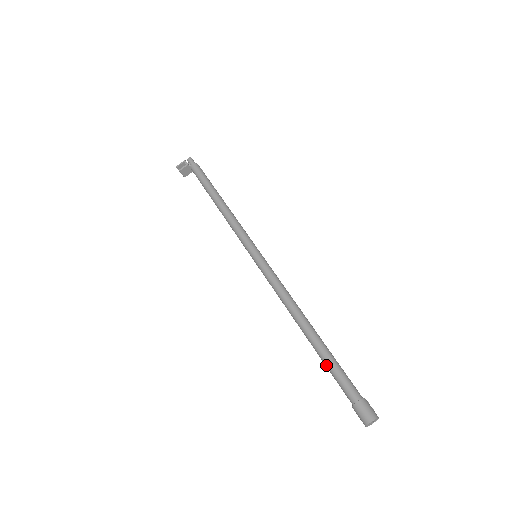
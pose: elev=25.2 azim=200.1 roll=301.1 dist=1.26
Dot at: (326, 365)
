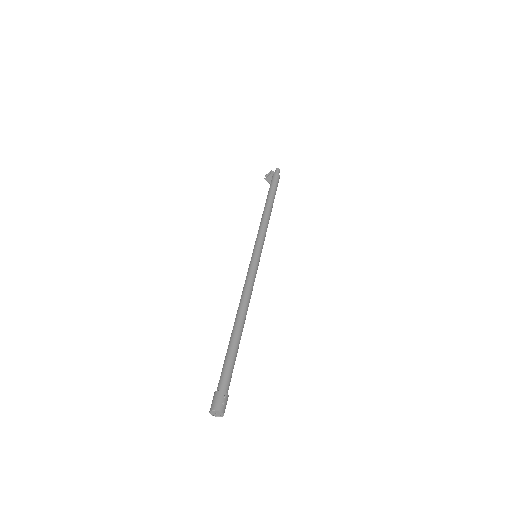
Dot at: (226, 356)
